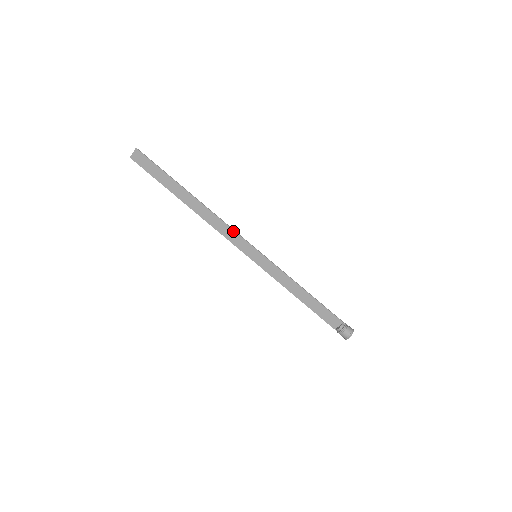
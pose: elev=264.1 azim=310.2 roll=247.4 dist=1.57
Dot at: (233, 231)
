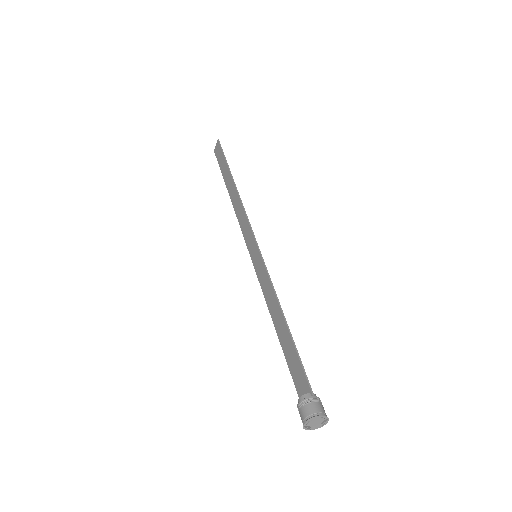
Dot at: (247, 221)
